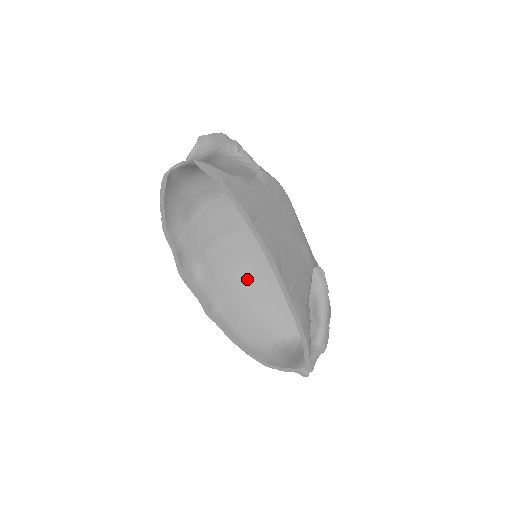
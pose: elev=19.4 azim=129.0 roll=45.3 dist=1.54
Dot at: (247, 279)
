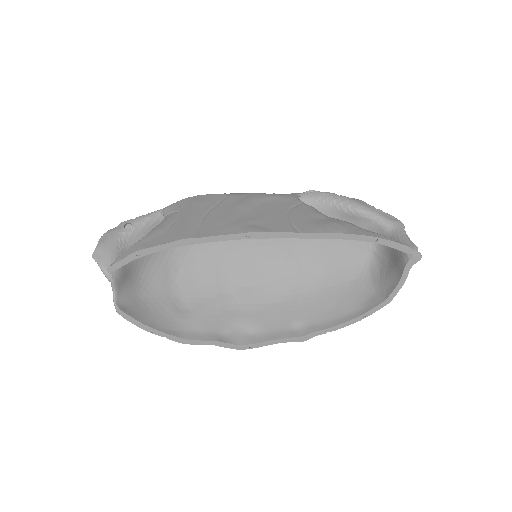
Dot at: (284, 279)
